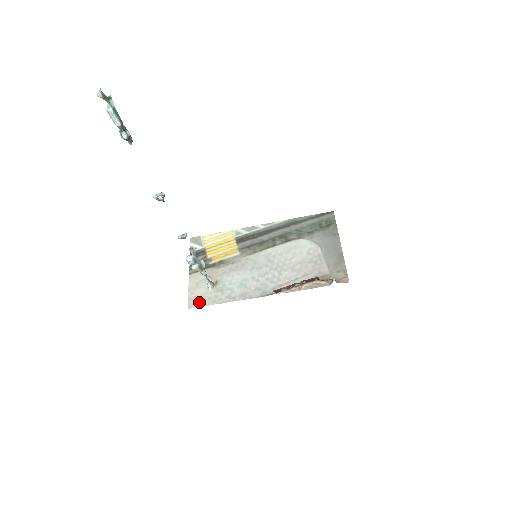
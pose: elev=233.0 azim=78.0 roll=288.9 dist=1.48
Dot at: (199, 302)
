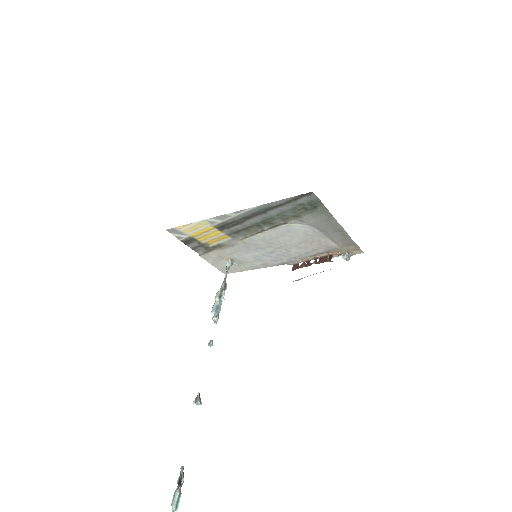
Dot at: (230, 271)
